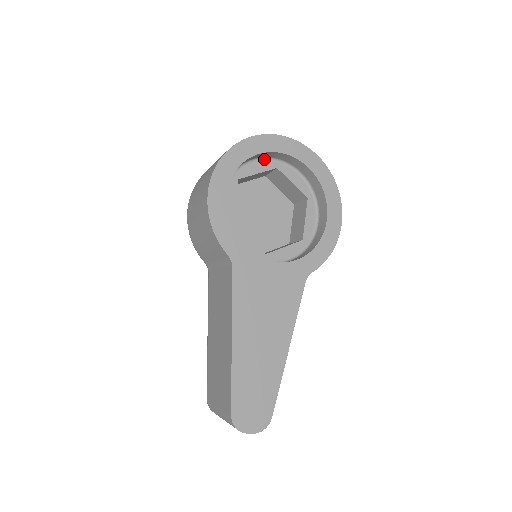
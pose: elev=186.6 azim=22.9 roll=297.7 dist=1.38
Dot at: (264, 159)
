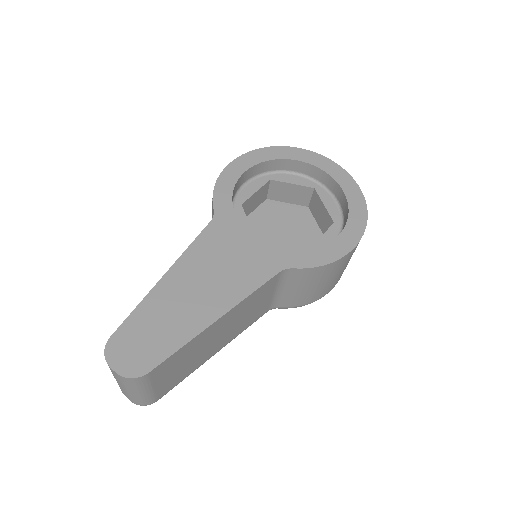
Dot at: (305, 177)
